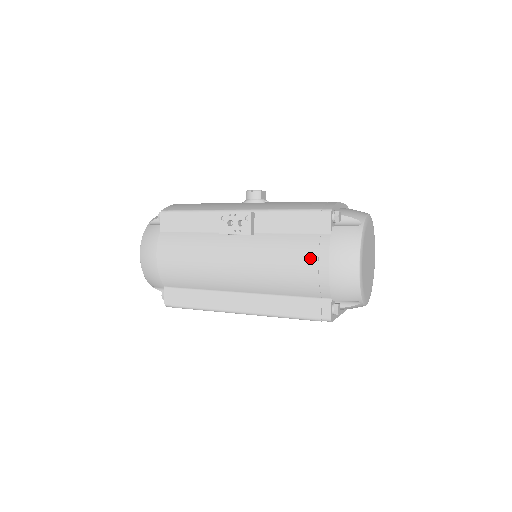
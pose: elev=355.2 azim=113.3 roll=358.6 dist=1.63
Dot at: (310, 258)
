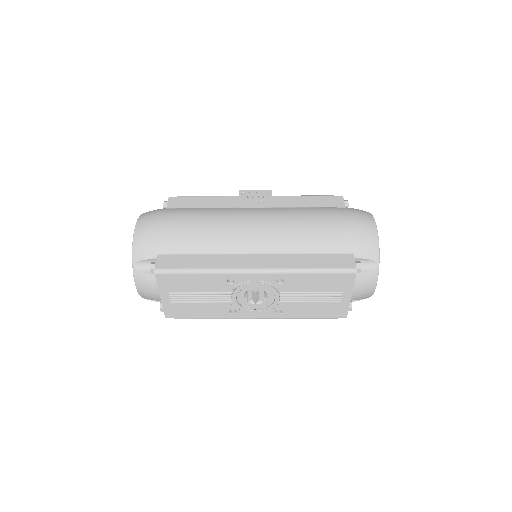
Dot at: (332, 216)
